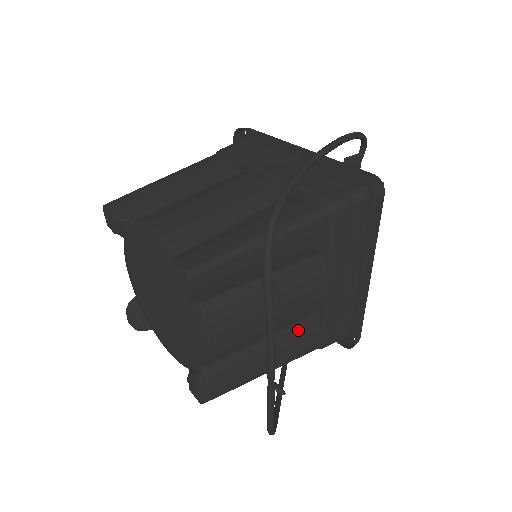
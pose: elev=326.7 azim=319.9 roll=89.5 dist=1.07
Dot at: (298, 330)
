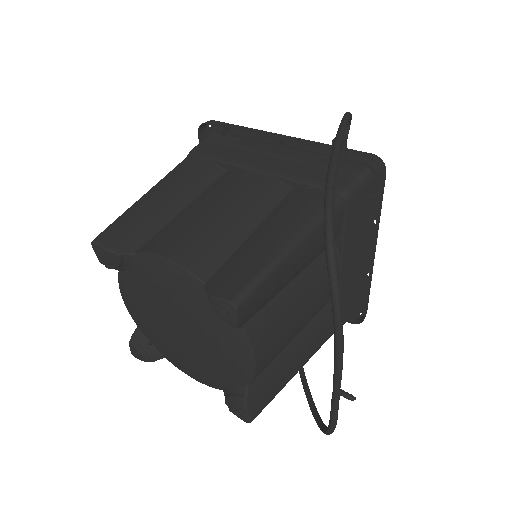
Dot at: (318, 322)
